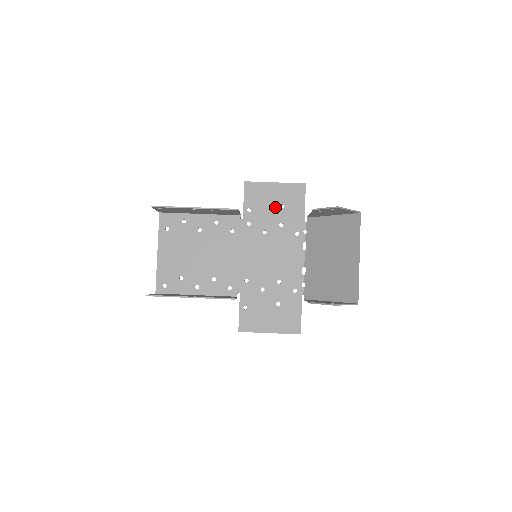
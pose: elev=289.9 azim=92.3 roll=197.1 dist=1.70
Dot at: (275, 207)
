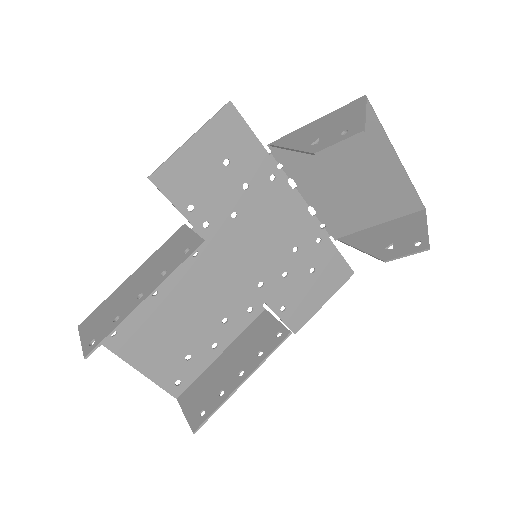
Dot at: (219, 172)
